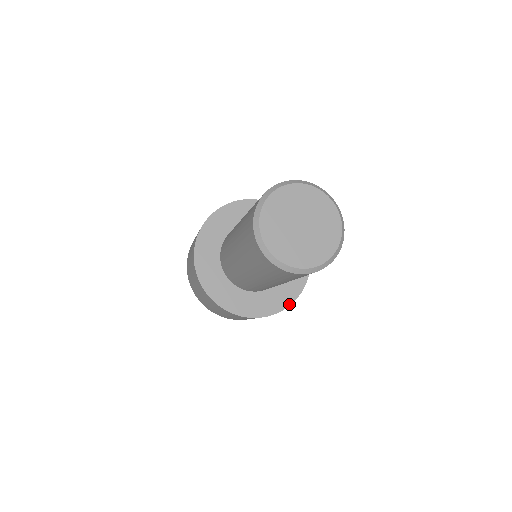
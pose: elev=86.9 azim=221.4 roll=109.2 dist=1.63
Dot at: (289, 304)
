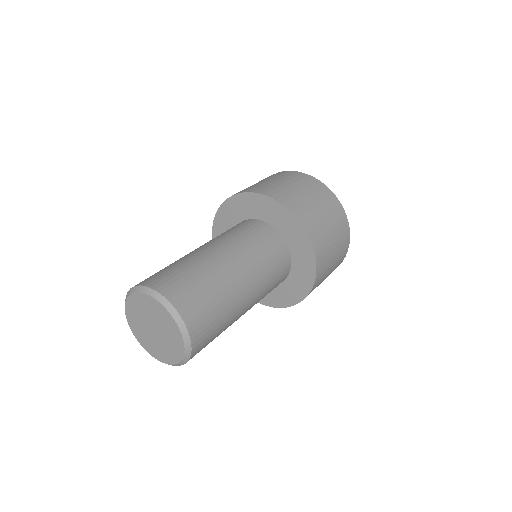
Dot at: occluded
